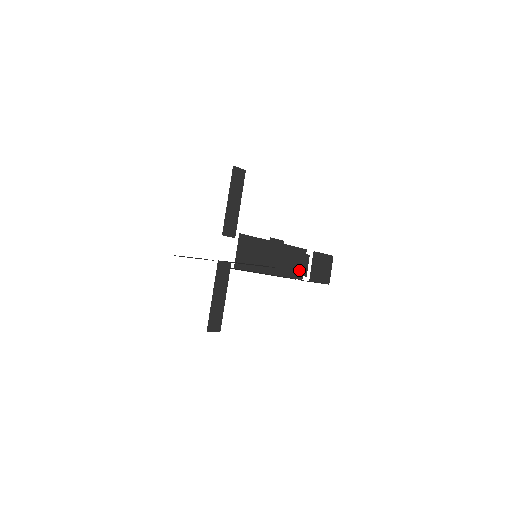
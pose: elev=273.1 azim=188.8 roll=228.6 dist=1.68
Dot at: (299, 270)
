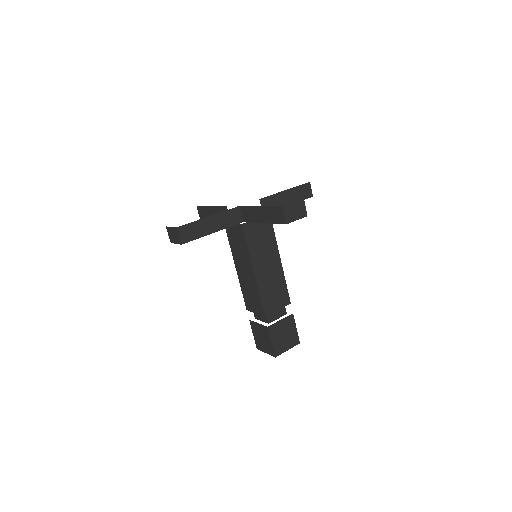
Dot at: (271, 306)
